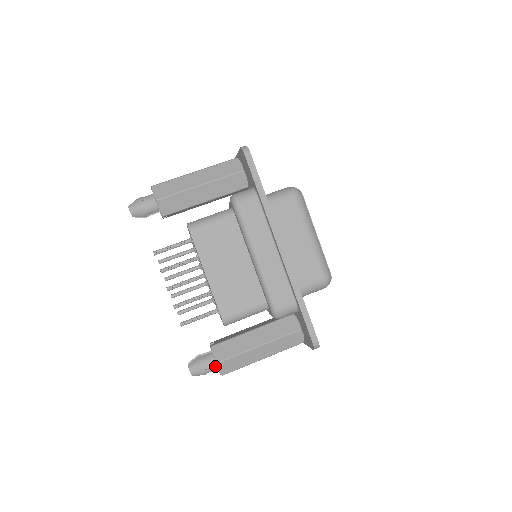
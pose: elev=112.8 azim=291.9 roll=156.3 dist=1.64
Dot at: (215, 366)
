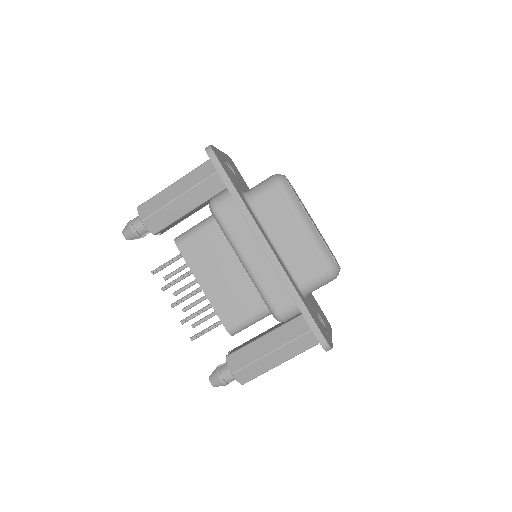
Dot at: occluded
